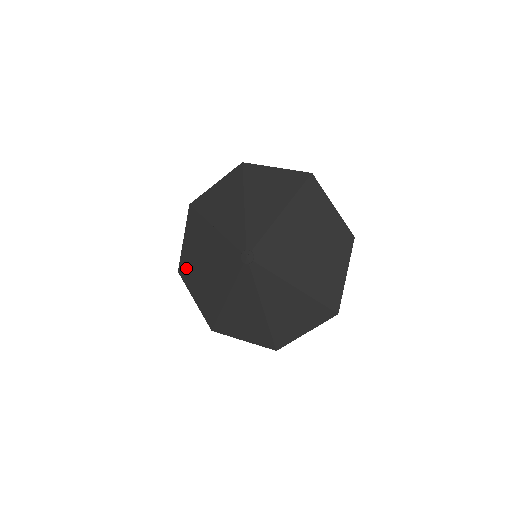
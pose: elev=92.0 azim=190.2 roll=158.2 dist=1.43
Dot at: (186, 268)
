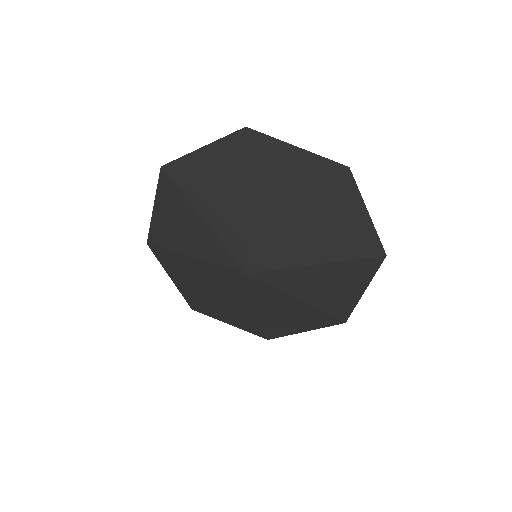
Dot at: (159, 245)
